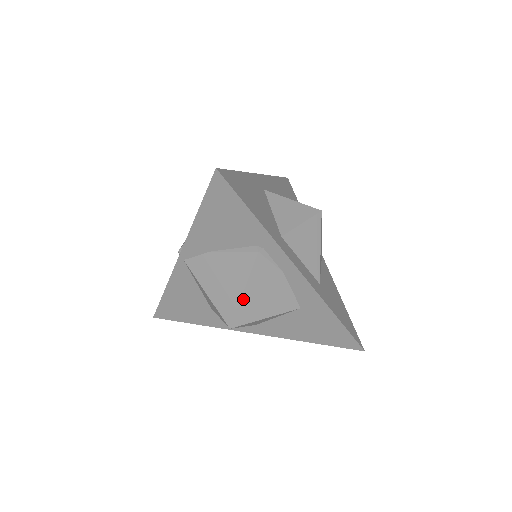
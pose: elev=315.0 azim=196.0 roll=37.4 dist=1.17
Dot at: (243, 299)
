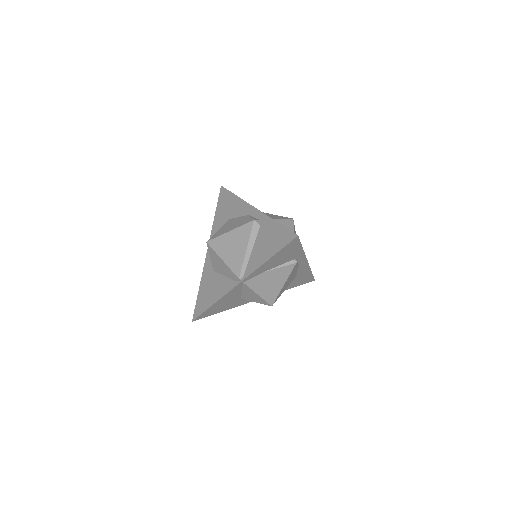
Dot at: (282, 288)
